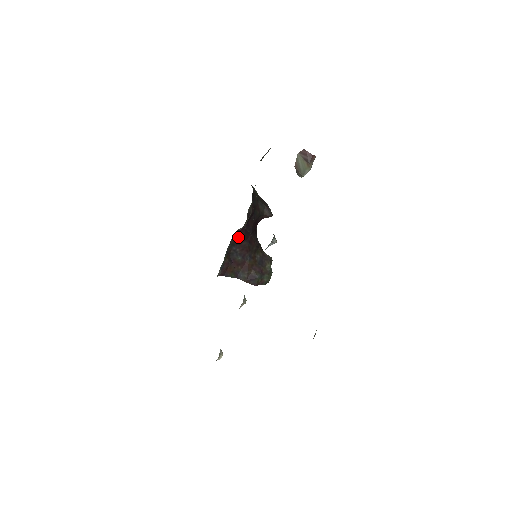
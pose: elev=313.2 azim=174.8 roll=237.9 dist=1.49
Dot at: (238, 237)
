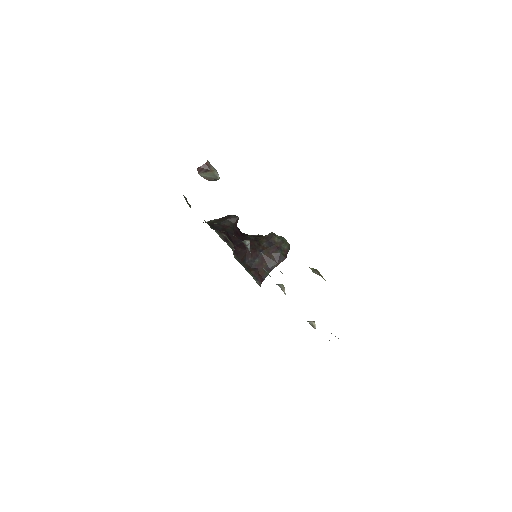
Dot at: (239, 254)
